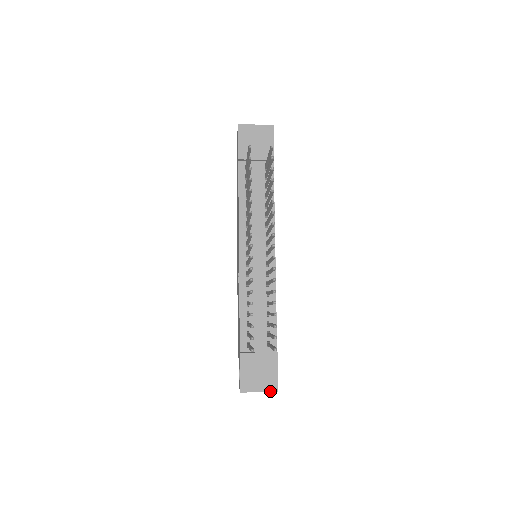
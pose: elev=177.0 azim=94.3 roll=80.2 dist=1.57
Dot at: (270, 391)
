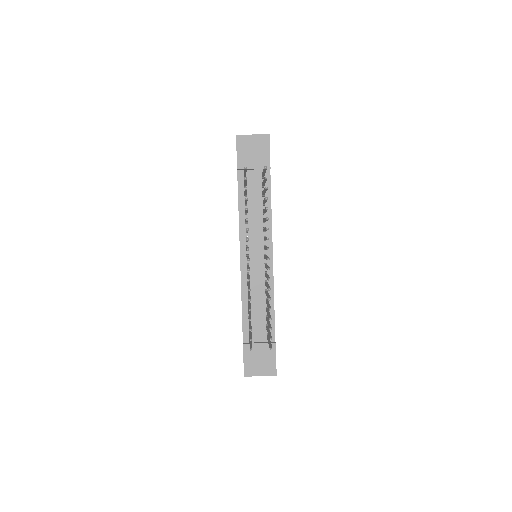
Dot at: (269, 375)
